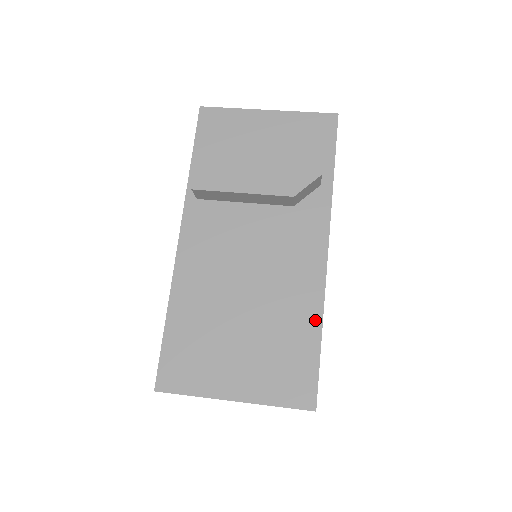
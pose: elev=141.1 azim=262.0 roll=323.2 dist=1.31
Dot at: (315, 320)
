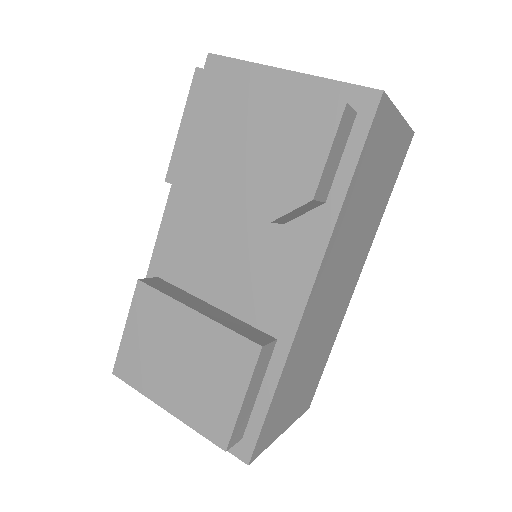
Dot at: (272, 373)
